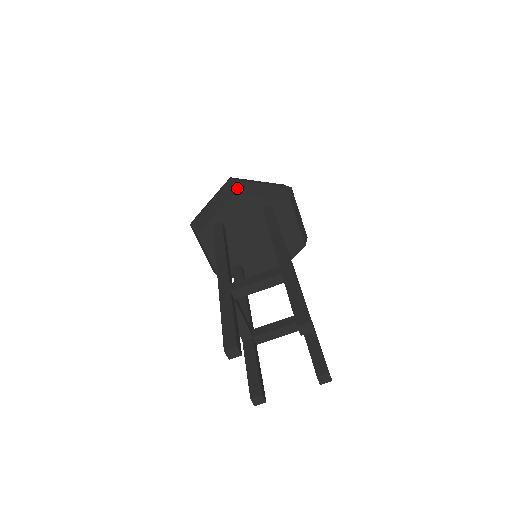
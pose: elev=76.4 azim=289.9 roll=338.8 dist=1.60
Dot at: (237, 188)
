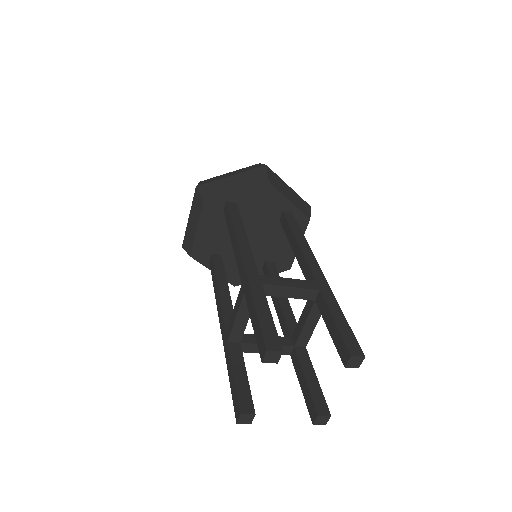
Dot at: (272, 178)
